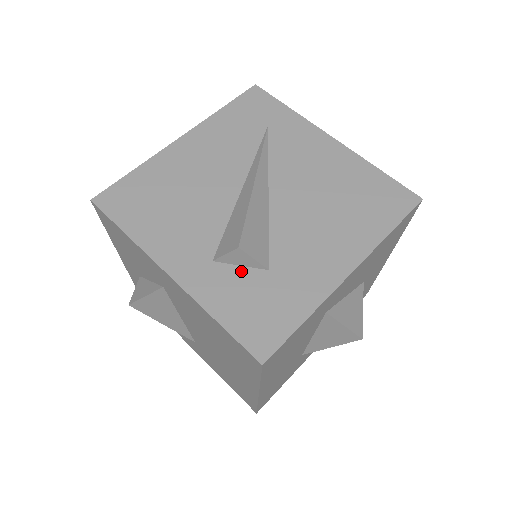
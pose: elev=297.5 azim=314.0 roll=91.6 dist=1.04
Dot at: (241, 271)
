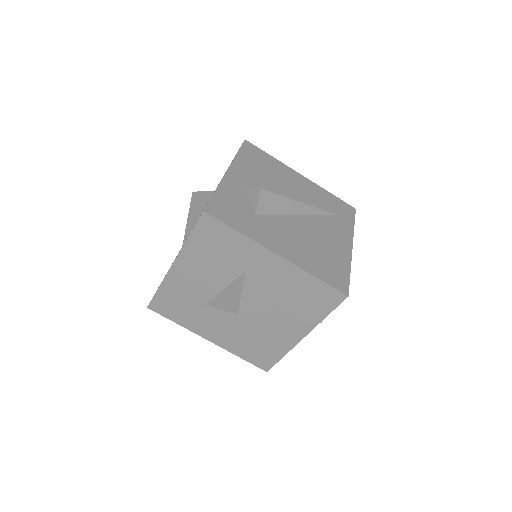
Dot at: (248, 202)
